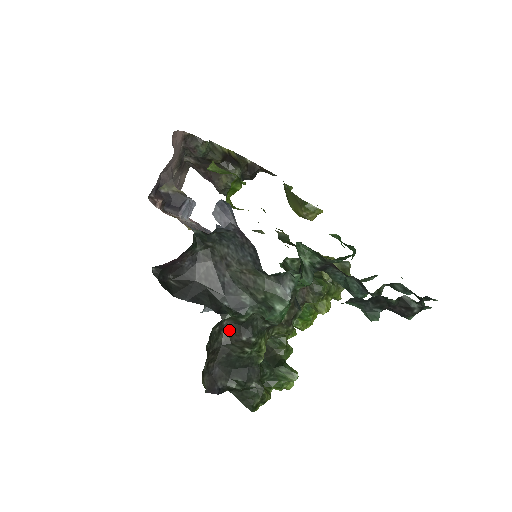
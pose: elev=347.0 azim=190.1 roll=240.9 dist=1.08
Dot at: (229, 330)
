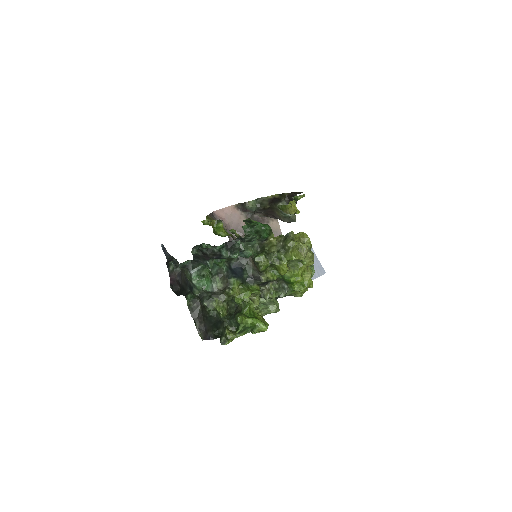
Dot at: occluded
